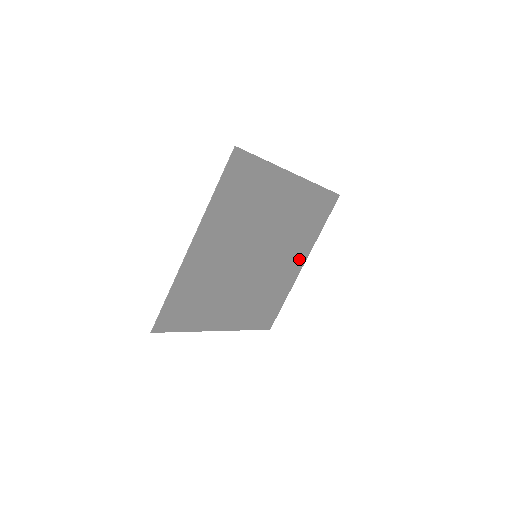
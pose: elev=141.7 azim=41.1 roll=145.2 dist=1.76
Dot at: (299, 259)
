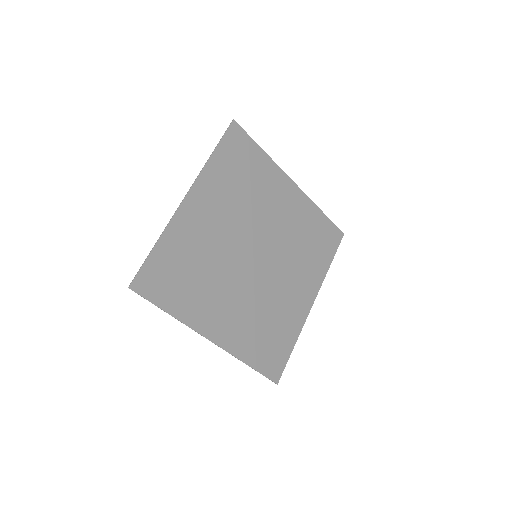
Dot at: (307, 292)
